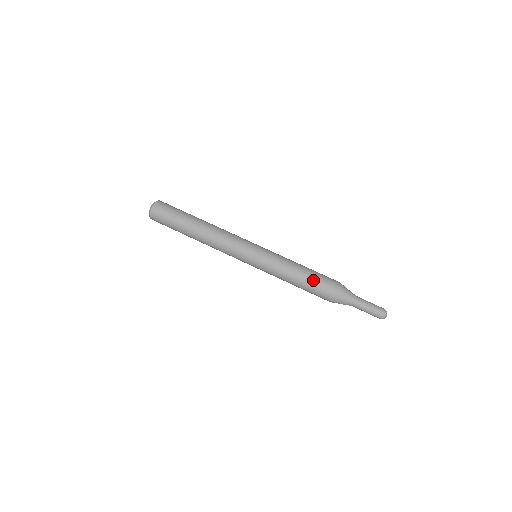
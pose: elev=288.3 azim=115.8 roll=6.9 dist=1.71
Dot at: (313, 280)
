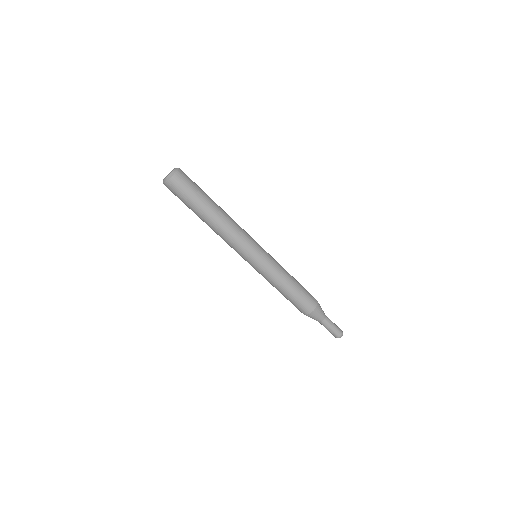
Dot at: (293, 300)
